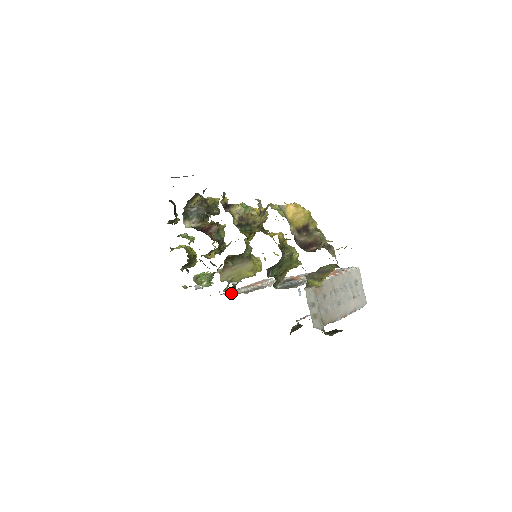
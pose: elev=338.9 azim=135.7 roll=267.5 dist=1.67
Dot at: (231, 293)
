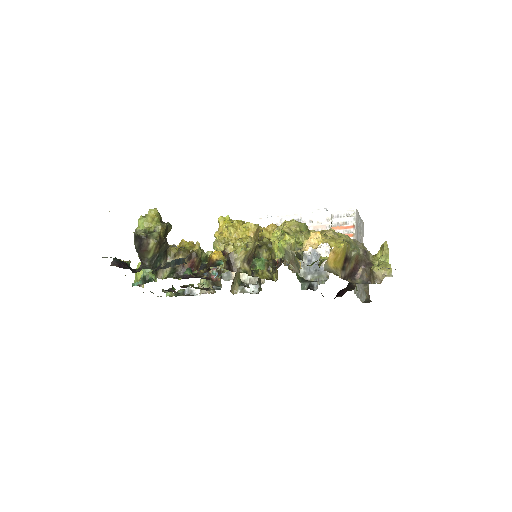
Dot at: (226, 275)
